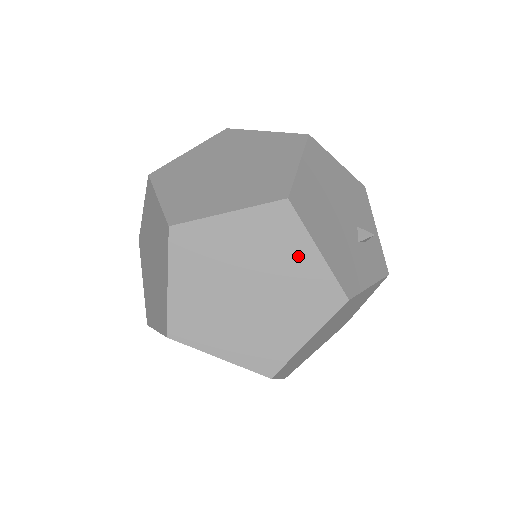
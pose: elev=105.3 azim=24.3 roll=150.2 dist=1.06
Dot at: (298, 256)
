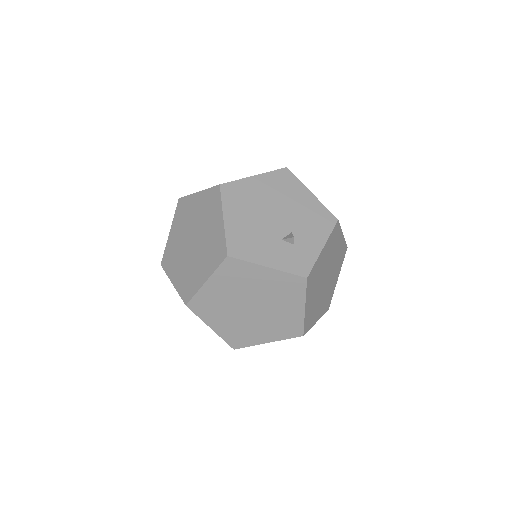
Dot at: (215, 221)
